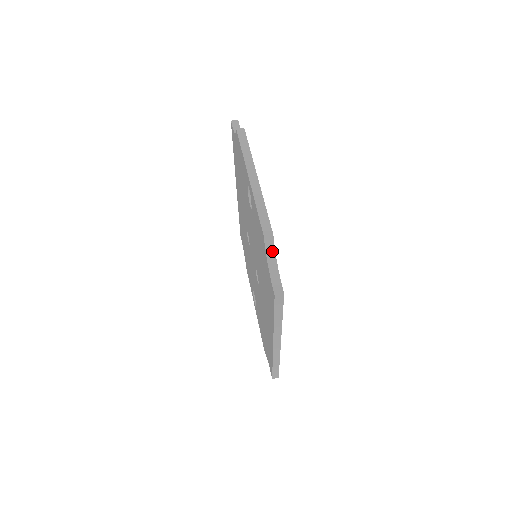
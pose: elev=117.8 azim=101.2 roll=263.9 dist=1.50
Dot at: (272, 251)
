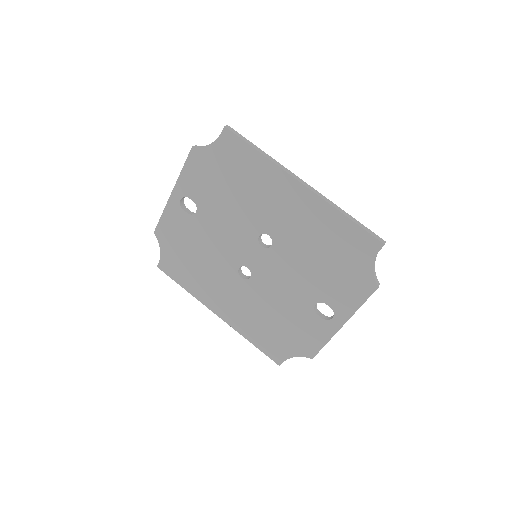
Dot at: (205, 146)
